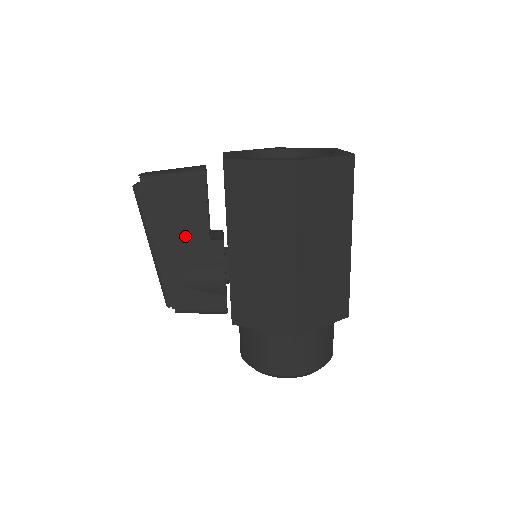
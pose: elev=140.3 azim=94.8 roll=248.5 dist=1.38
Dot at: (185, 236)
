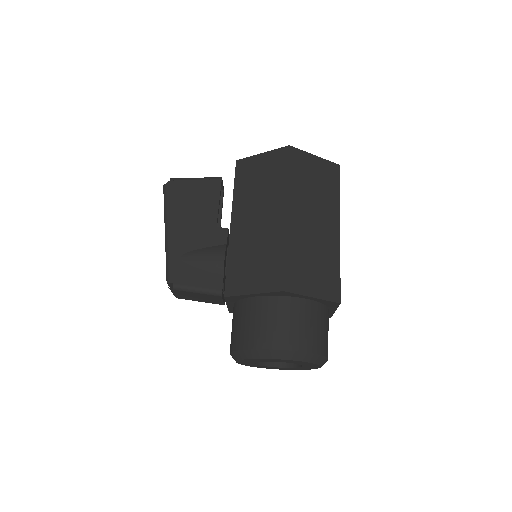
Dot at: (196, 222)
